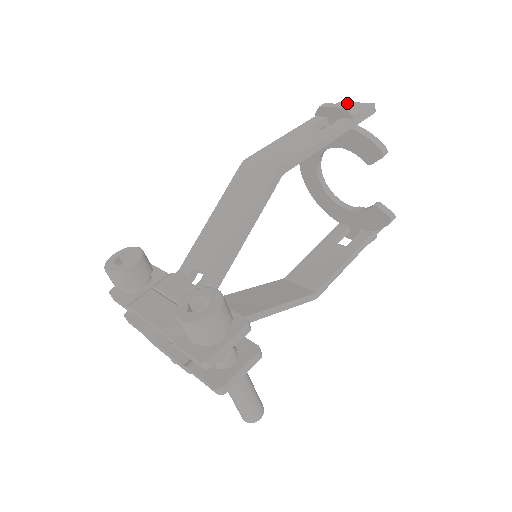
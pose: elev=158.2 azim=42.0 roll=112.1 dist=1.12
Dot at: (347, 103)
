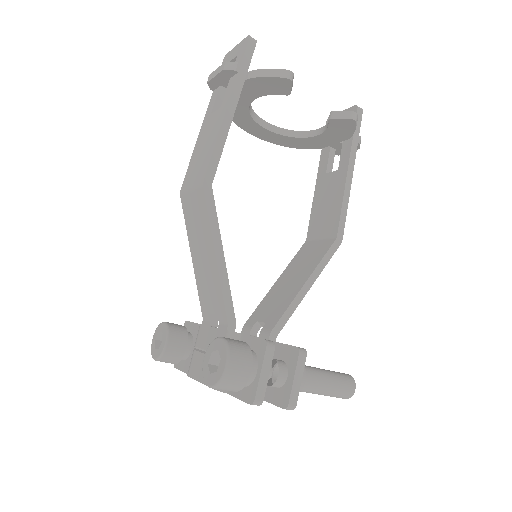
Dot at: (230, 53)
